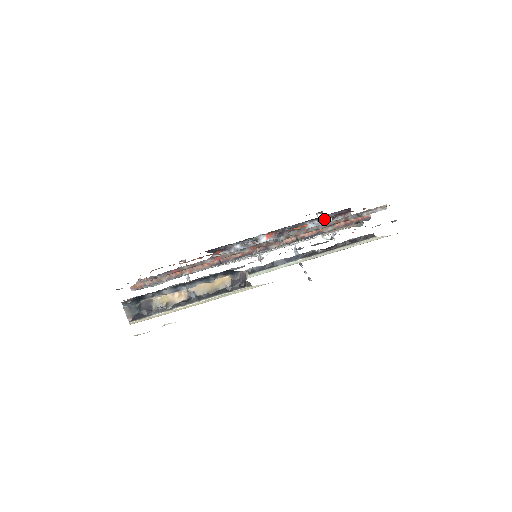
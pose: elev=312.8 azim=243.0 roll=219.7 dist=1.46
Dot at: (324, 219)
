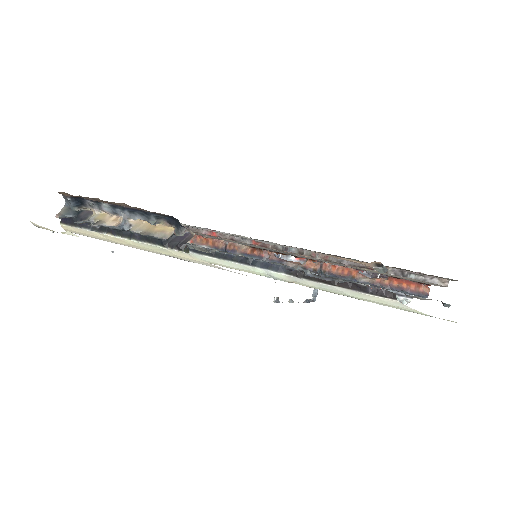
Dot at: occluded
